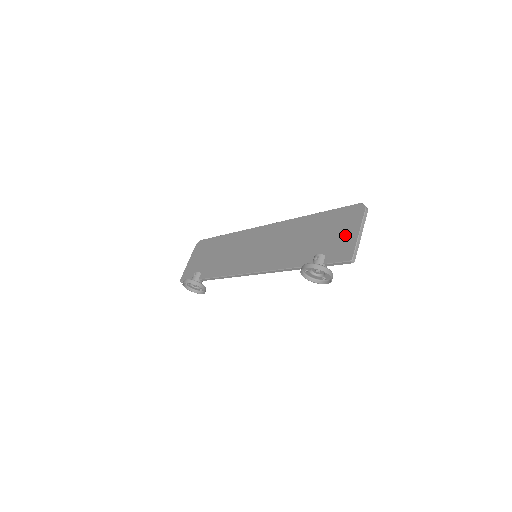
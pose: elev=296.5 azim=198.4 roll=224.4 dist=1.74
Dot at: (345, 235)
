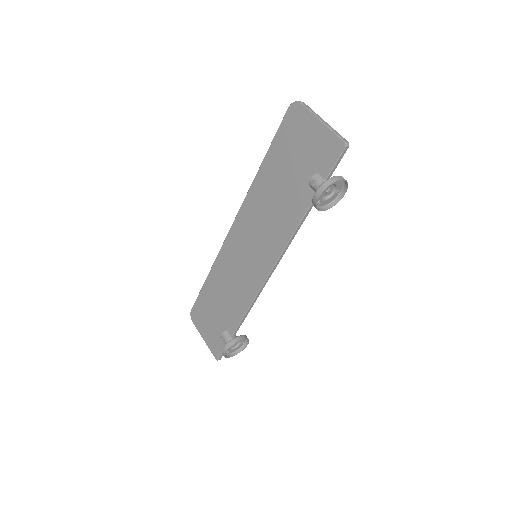
Dot at: (312, 139)
